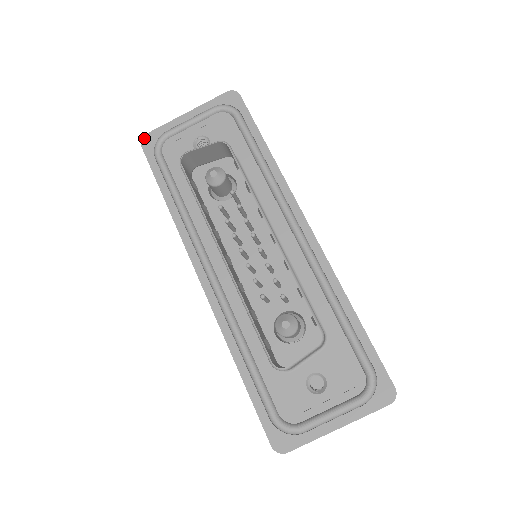
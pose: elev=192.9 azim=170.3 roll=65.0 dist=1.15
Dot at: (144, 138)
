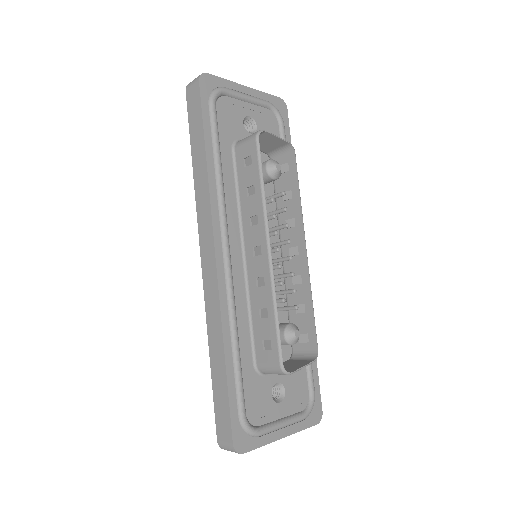
Dot at: (204, 75)
